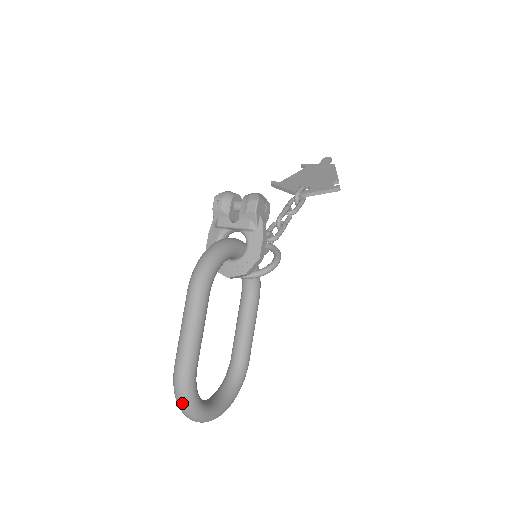
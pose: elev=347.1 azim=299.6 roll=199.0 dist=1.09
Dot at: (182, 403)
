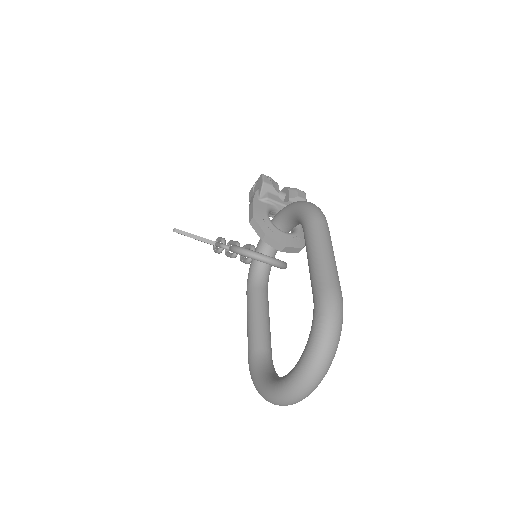
Dot at: (336, 336)
